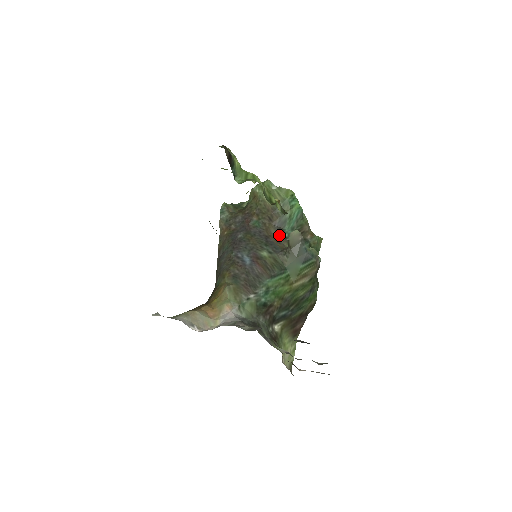
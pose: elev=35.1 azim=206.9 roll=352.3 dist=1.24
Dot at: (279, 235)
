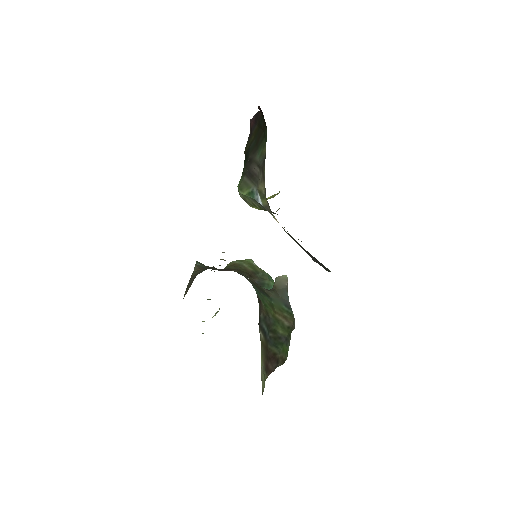
Dot at: occluded
